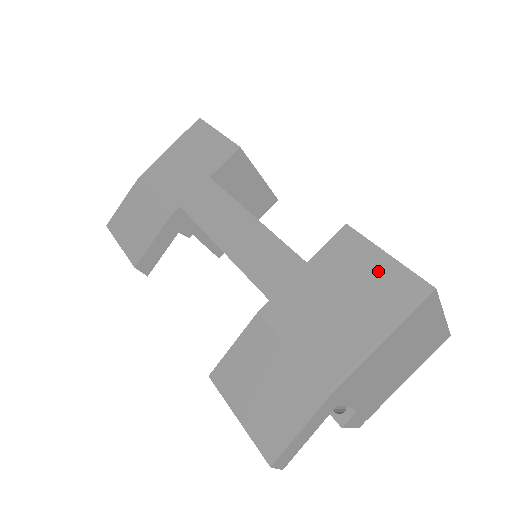
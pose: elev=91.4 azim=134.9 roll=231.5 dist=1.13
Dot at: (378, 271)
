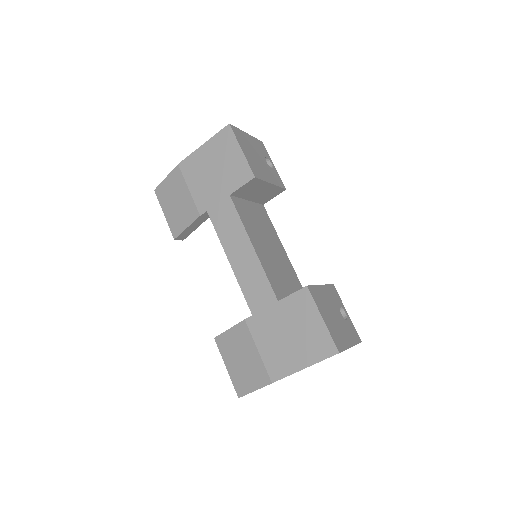
Dot at: (314, 327)
